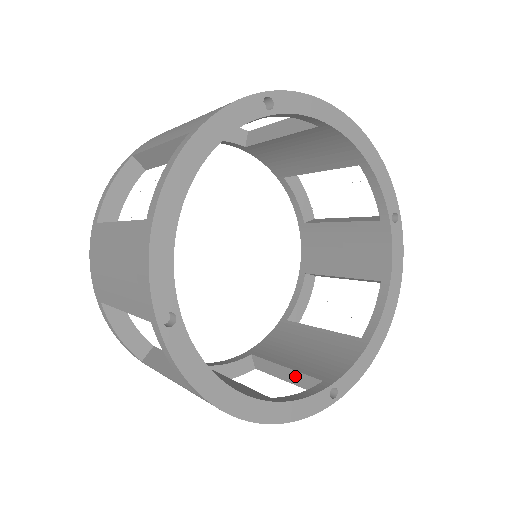
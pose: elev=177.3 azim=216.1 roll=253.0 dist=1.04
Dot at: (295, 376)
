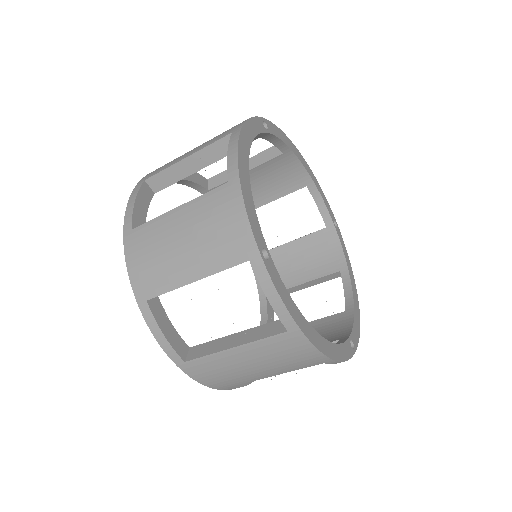
Dot at: occluded
